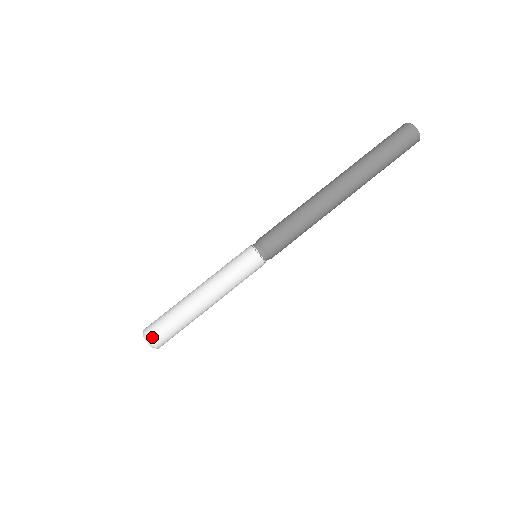
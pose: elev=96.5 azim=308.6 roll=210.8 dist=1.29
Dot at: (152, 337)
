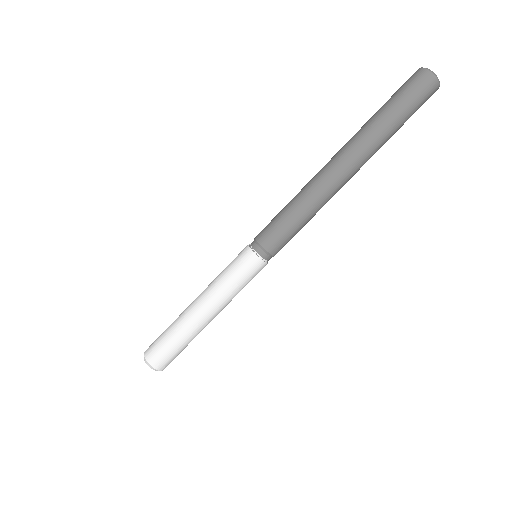
Dot at: (150, 357)
